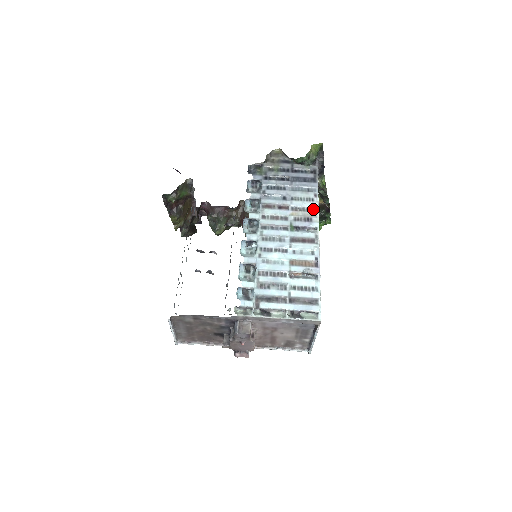
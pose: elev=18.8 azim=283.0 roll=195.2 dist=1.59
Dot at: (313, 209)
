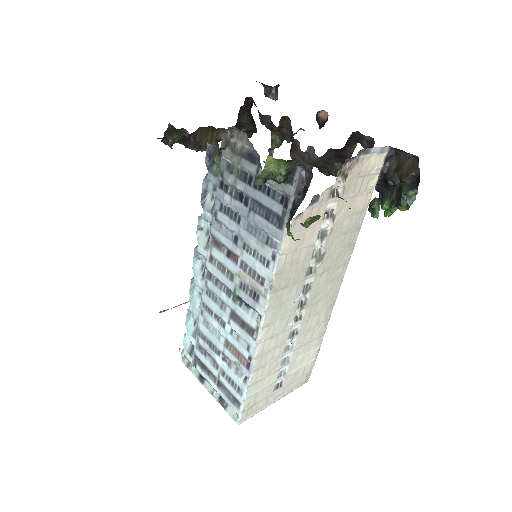
Dot at: (264, 281)
